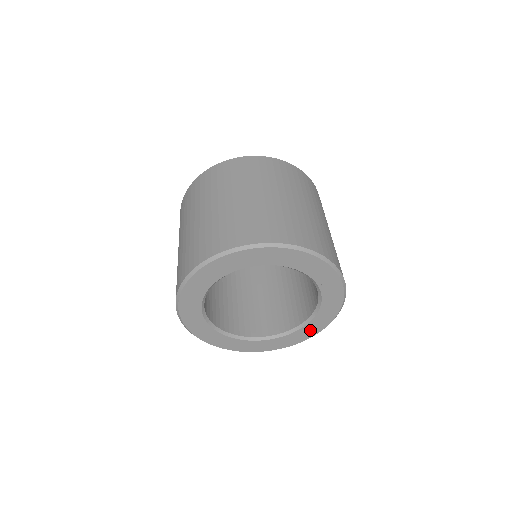
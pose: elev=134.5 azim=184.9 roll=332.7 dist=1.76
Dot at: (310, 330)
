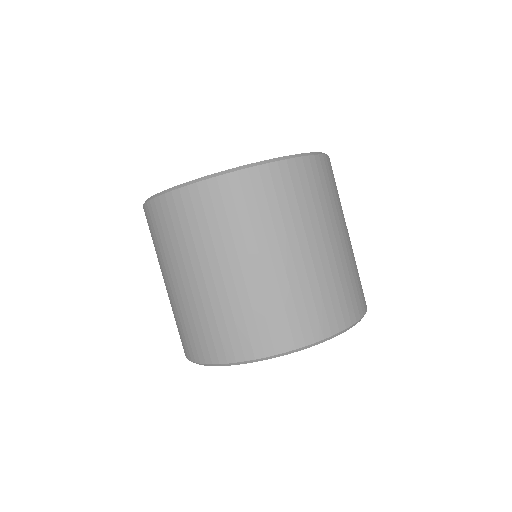
Dot at: occluded
